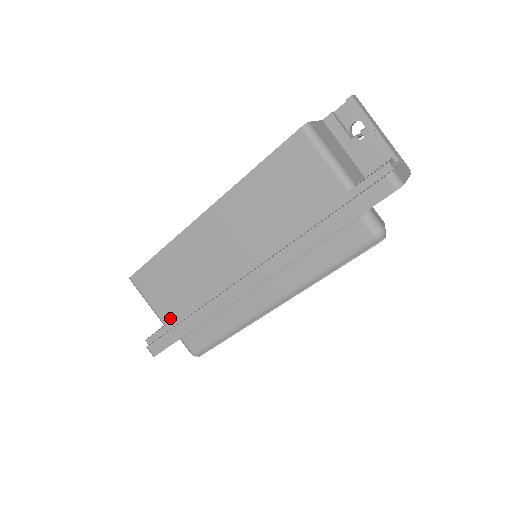
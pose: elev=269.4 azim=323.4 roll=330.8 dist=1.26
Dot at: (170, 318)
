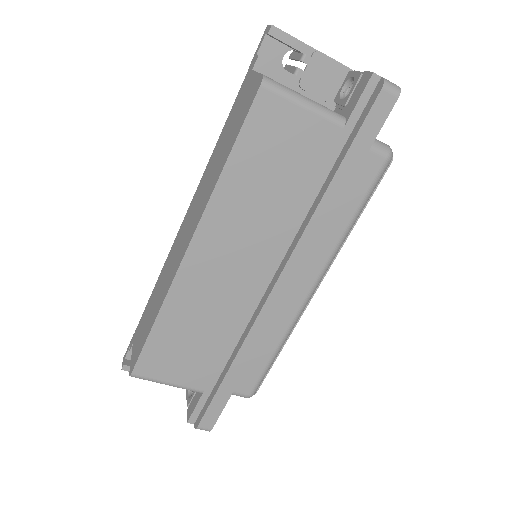
Dot at: (205, 381)
